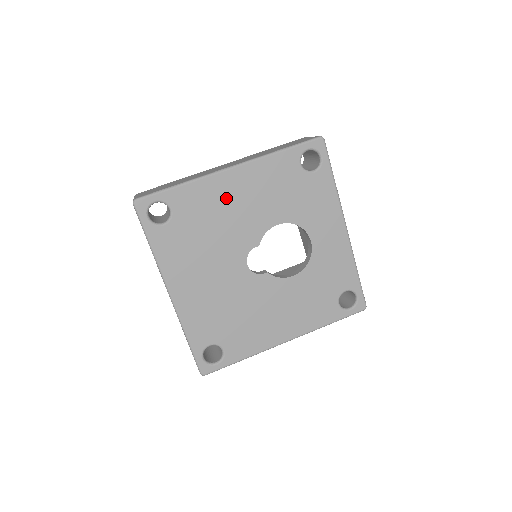
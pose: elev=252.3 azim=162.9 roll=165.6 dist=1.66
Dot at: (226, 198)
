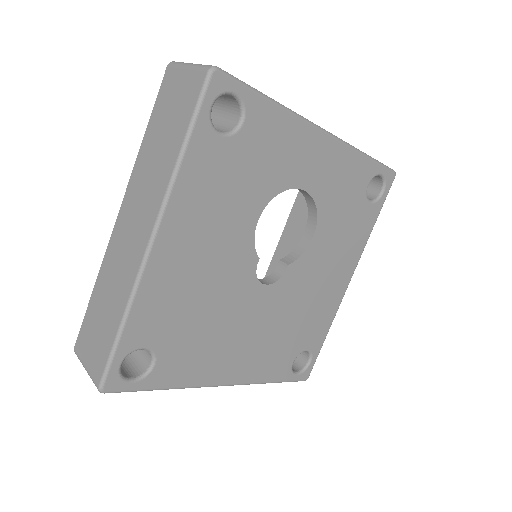
Dot at: (183, 270)
